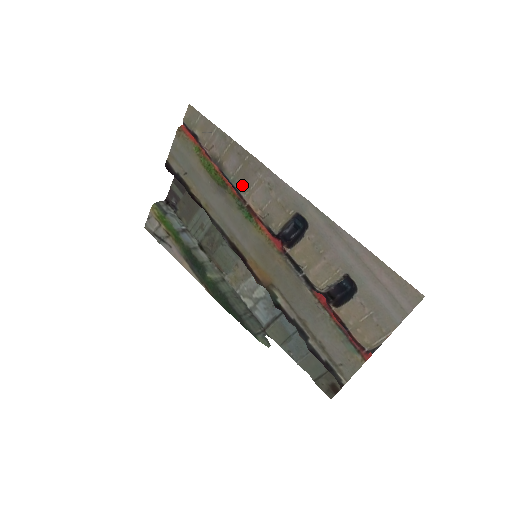
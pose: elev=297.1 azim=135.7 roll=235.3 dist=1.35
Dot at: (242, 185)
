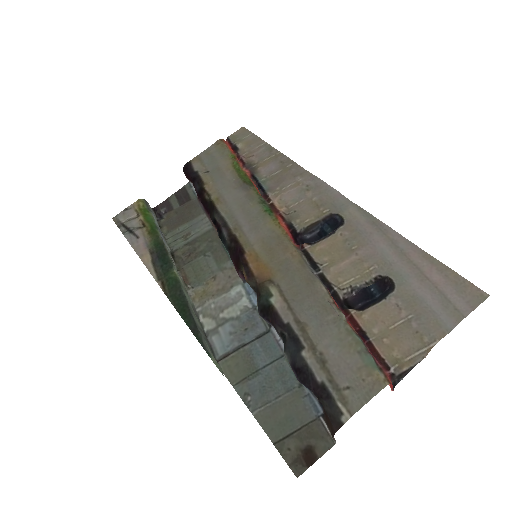
Dot at: (272, 187)
